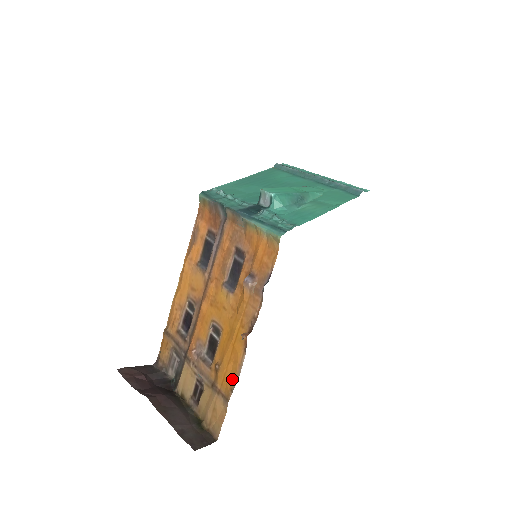
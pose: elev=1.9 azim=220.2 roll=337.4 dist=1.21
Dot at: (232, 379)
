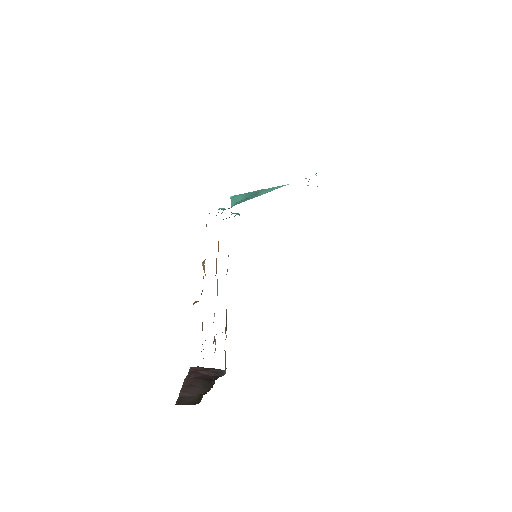
Dot at: occluded
